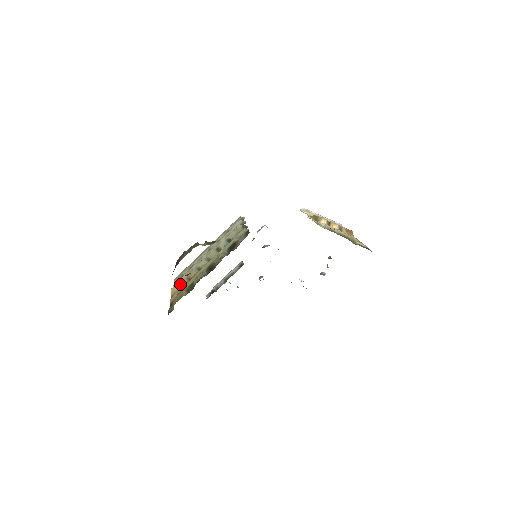
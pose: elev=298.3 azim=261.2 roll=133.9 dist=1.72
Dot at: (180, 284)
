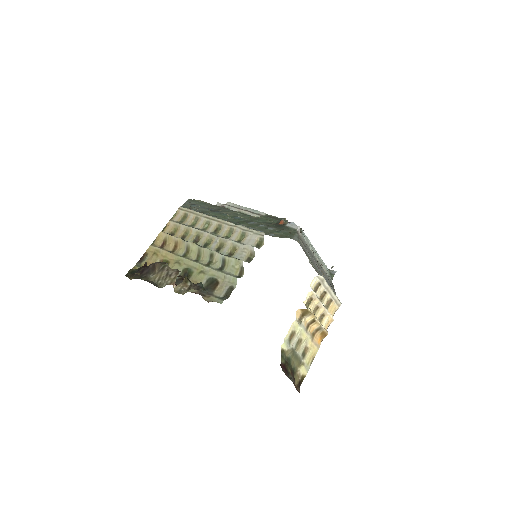
Dot at: (168, 239)
